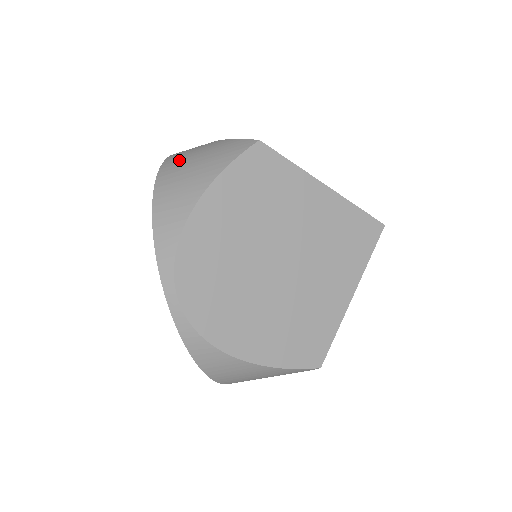
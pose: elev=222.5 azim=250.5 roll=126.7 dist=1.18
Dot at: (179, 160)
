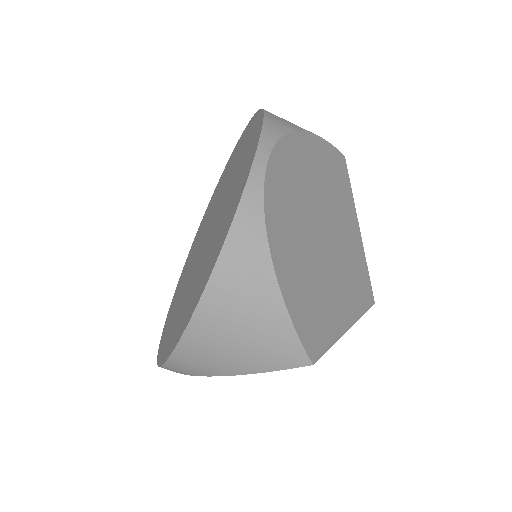
Dot at: occluded
